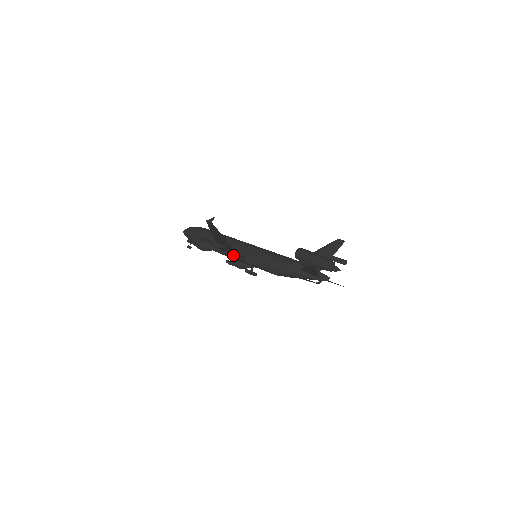
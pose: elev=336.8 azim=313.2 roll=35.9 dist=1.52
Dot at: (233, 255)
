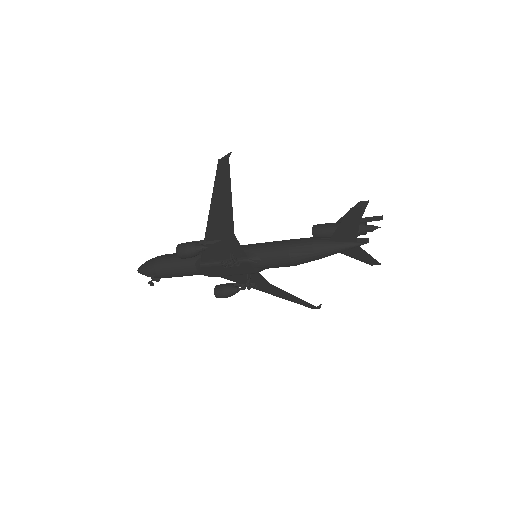
Dot at: (226, 260)
